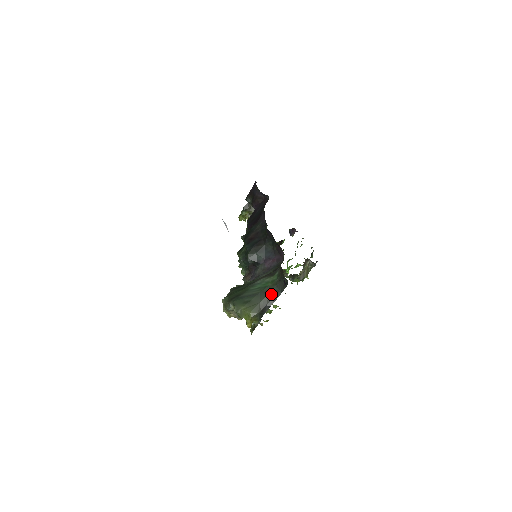
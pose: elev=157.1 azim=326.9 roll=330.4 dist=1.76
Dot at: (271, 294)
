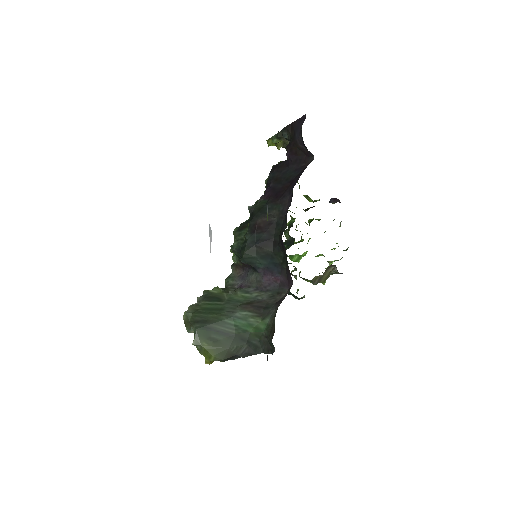
Dot at: (248, 345)
